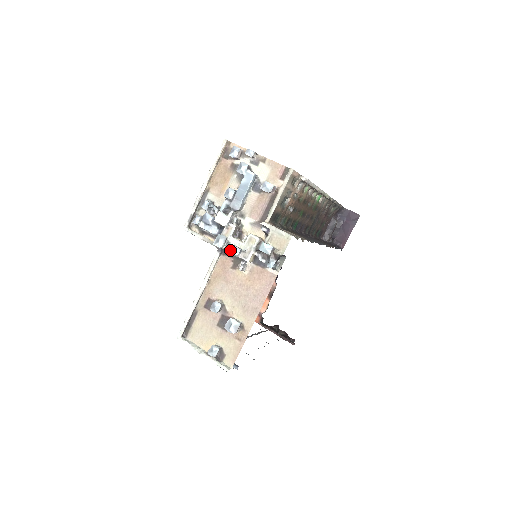
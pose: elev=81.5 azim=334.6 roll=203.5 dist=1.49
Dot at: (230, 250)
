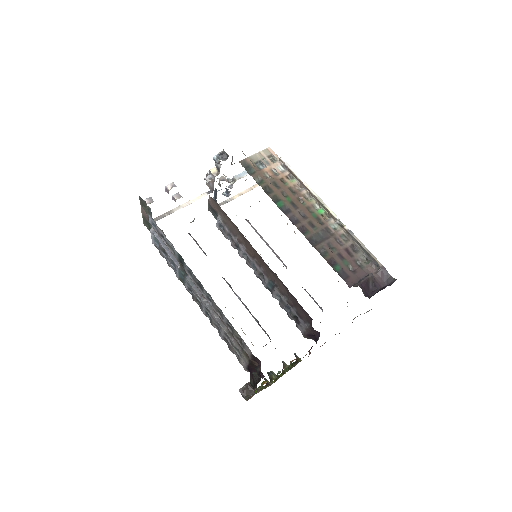
Dot at: occluded
